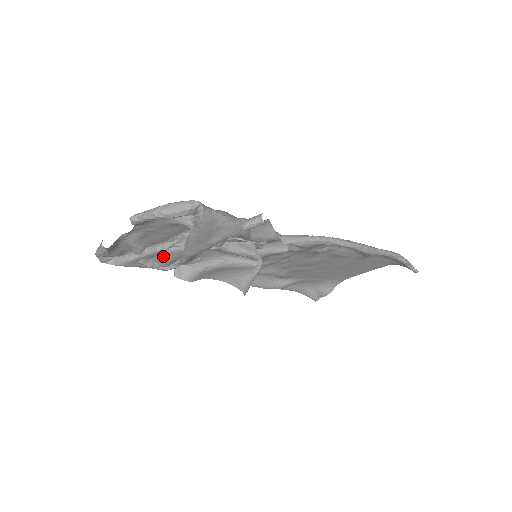
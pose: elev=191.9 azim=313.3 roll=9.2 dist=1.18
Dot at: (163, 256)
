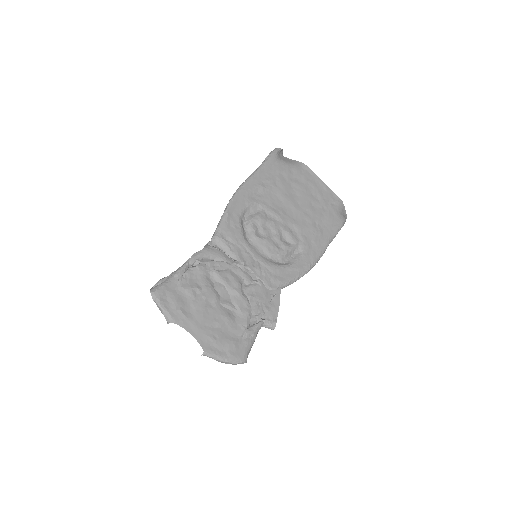
Dot at: occluded
